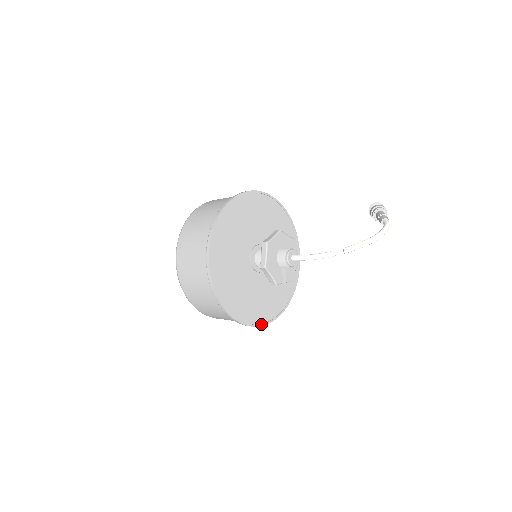
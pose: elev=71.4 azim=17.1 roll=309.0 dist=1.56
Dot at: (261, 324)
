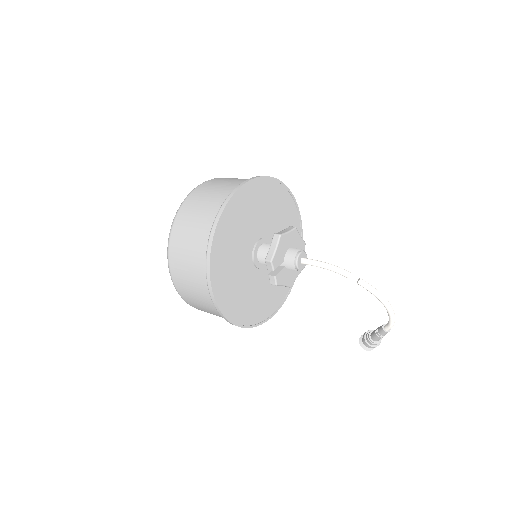
Dot at: (214, 289)
